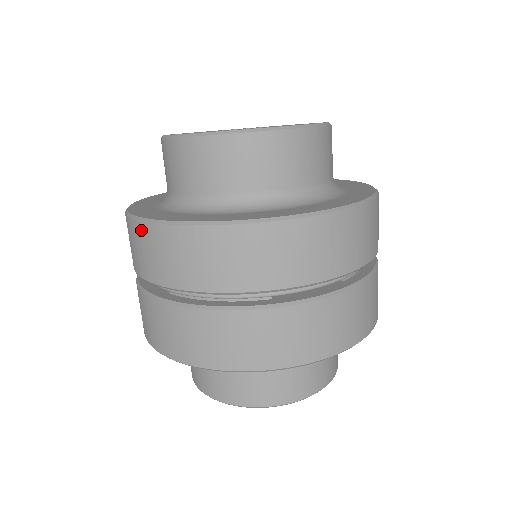
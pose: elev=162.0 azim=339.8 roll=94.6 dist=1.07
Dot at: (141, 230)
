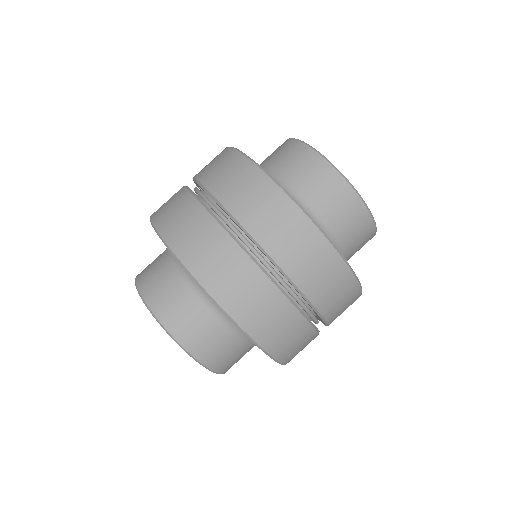
Dot at: (240, 161)
